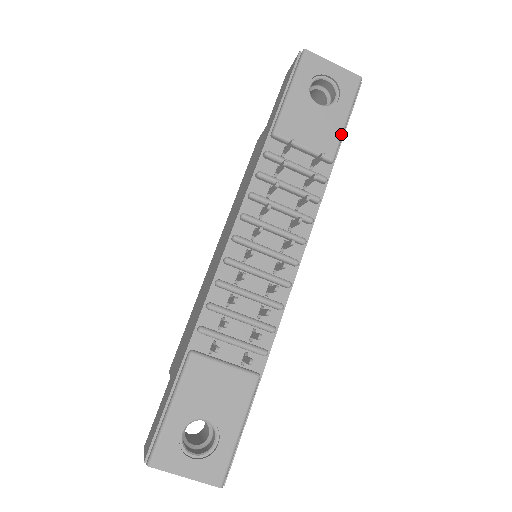
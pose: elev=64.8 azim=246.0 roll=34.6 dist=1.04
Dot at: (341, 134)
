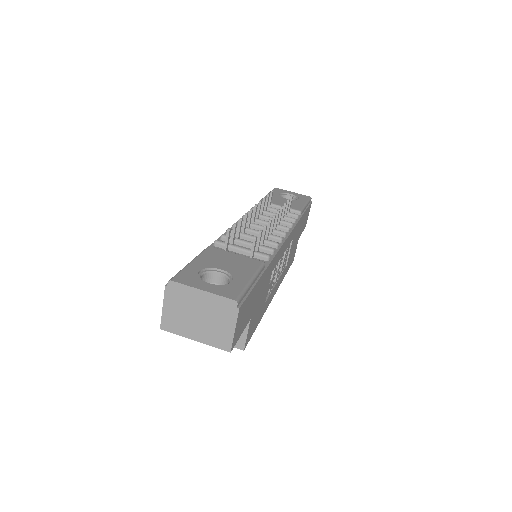
Dot at: (303, 206)
